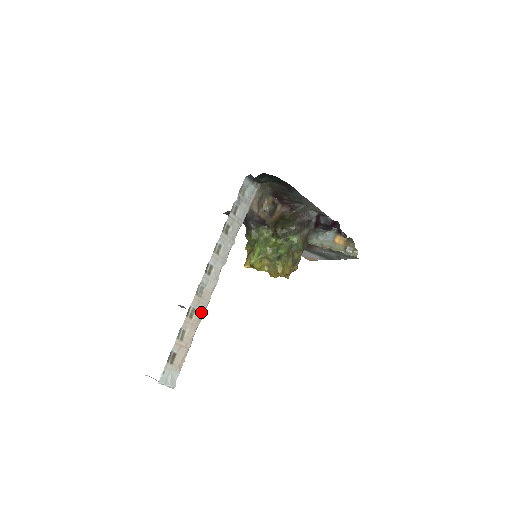
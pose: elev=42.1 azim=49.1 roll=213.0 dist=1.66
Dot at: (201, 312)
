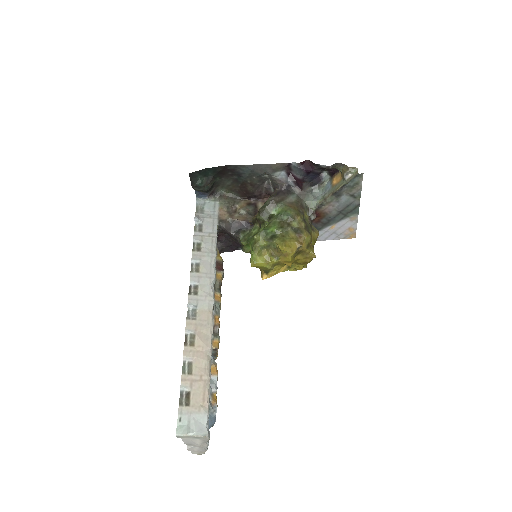
Dot at: (205, 335)
